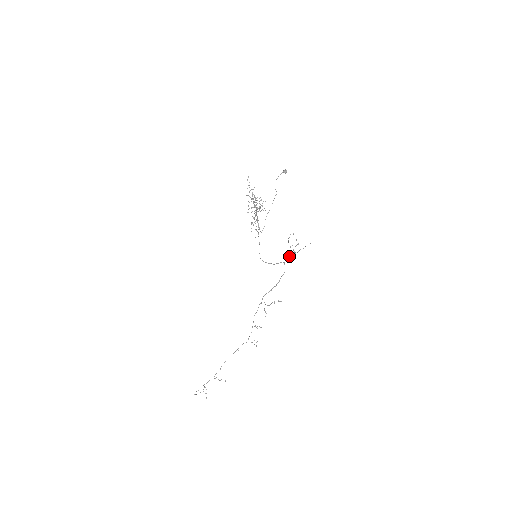
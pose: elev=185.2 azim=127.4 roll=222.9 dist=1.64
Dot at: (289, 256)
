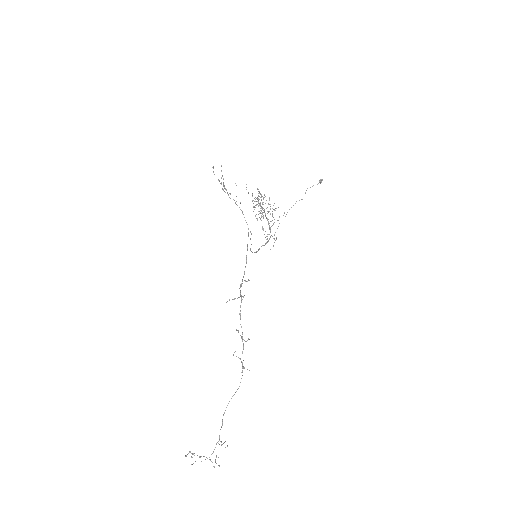
Dot at: (242, 213)
